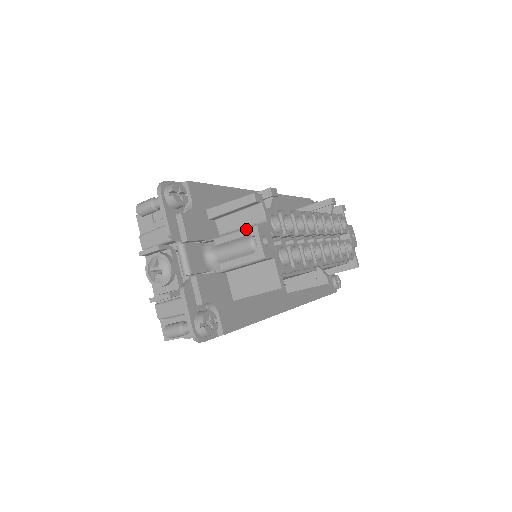
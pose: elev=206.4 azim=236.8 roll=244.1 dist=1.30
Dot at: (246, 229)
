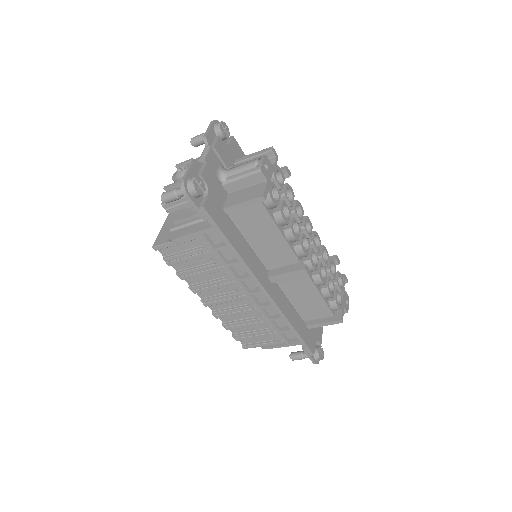
Dot at: (257, 157)
